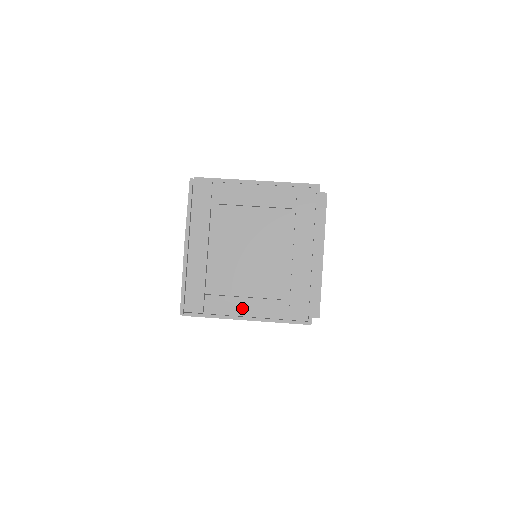
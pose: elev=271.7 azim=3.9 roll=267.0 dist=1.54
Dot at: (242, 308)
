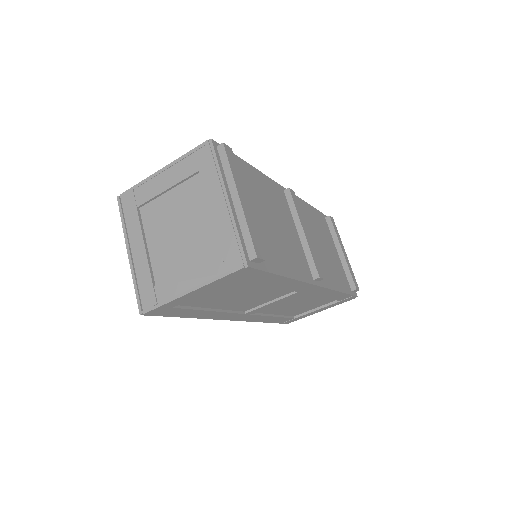
Dot at: (185, 283)
